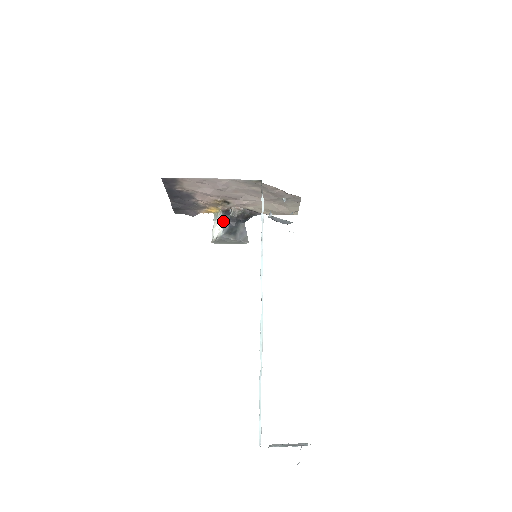
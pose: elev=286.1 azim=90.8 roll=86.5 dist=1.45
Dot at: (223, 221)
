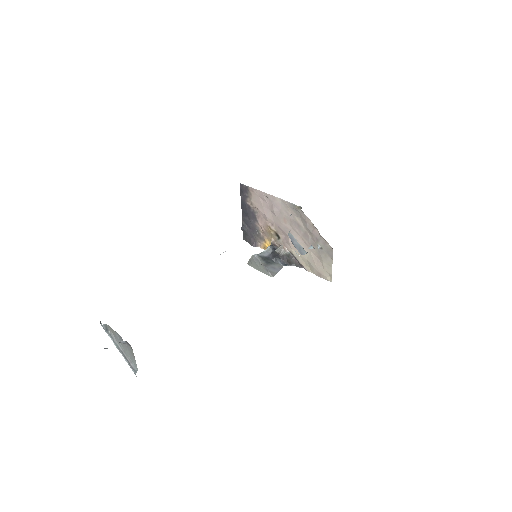
Dot at: (266, 250)
